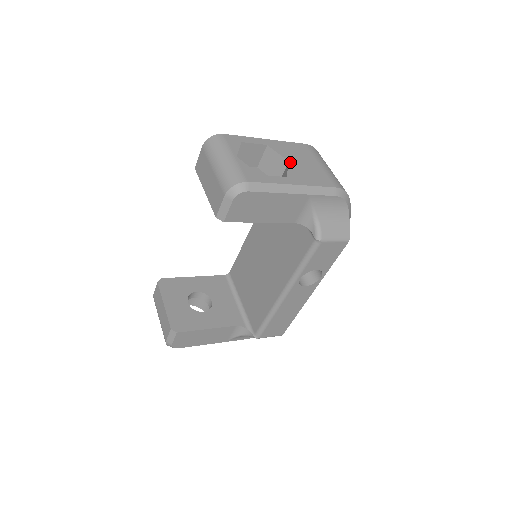
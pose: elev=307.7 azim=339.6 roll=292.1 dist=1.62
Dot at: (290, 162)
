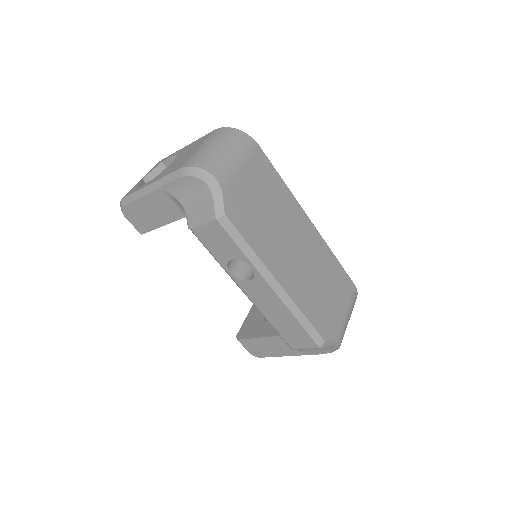
Dot at: (174, 161)
